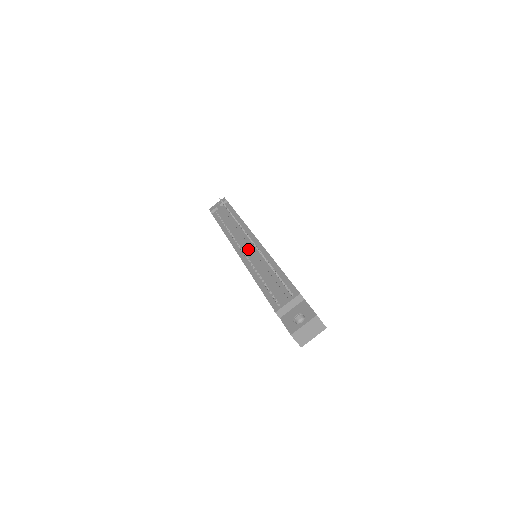
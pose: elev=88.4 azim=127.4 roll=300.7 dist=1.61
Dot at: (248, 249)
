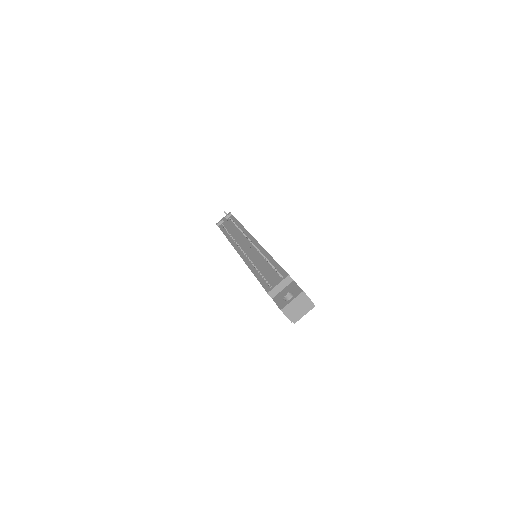
Dot at: (247, 248)
